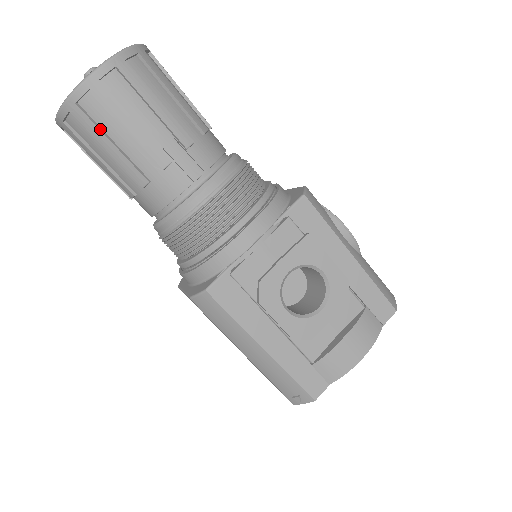
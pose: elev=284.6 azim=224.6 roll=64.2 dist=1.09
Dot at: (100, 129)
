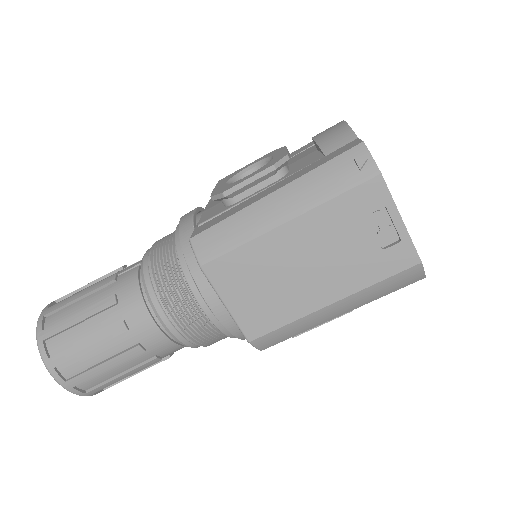
Dot at: (64, 320)
